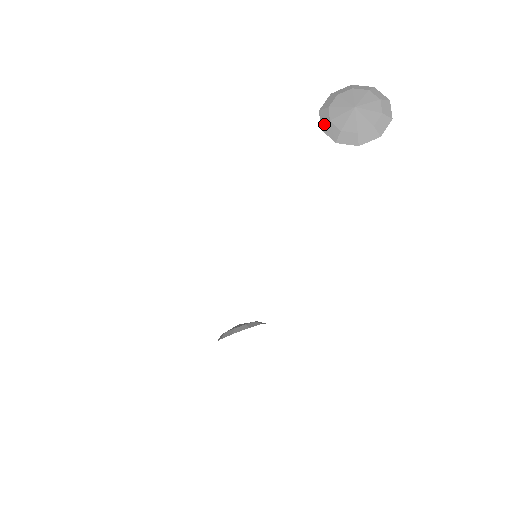
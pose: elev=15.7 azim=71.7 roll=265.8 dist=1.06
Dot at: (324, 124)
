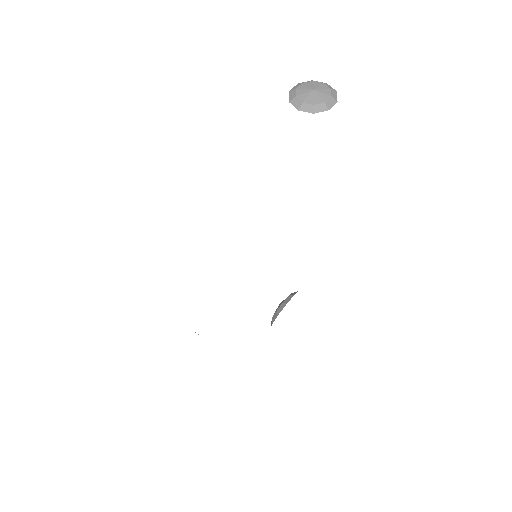
Dot at: (299, 106)
